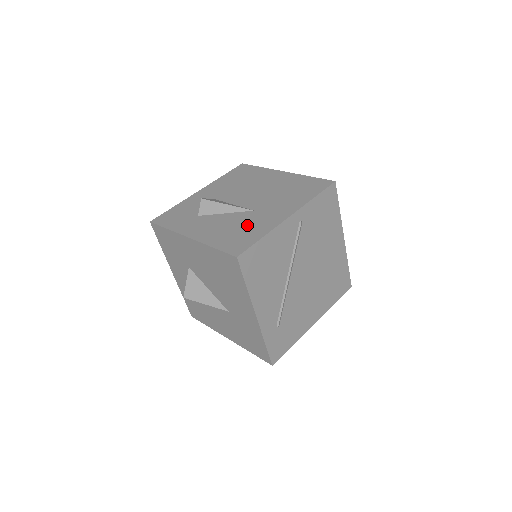
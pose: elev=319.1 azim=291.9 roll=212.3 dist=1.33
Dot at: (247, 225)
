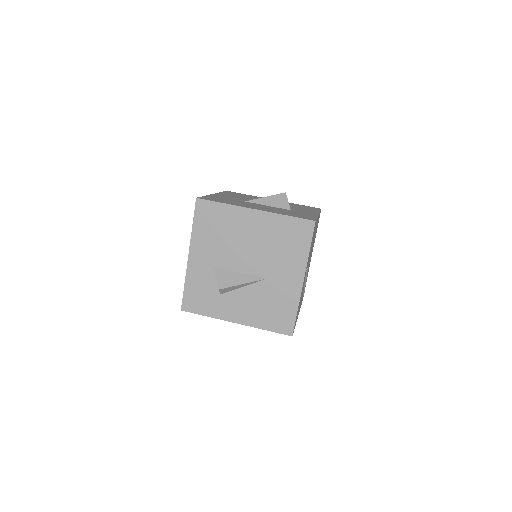
Dot at: (275, 299)
